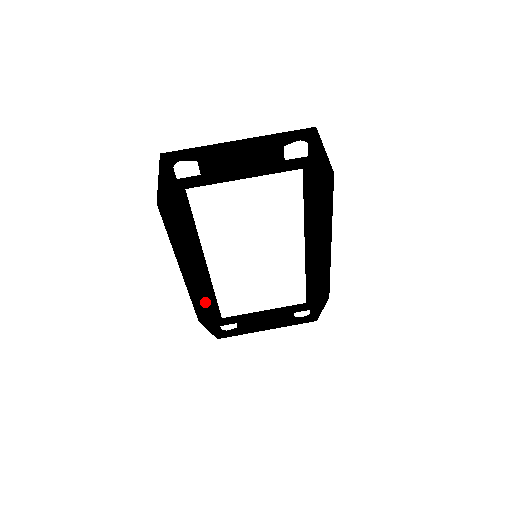
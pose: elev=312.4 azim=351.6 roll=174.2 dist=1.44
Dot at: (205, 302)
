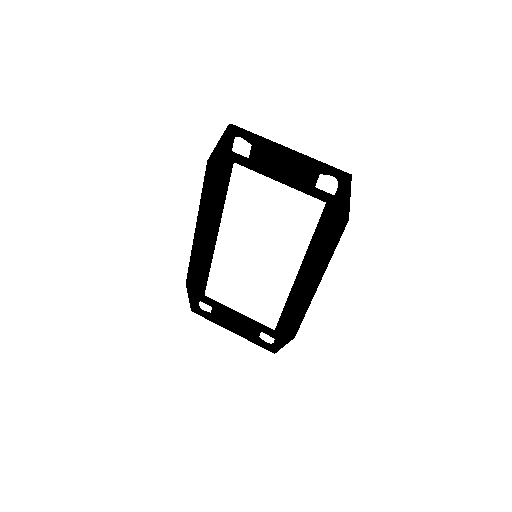
Dot at: (199, 269)
